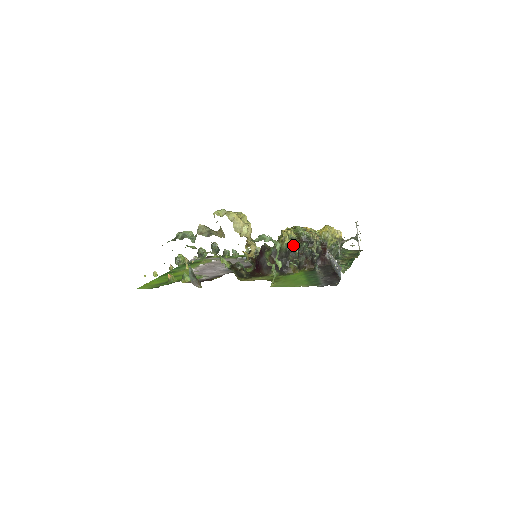
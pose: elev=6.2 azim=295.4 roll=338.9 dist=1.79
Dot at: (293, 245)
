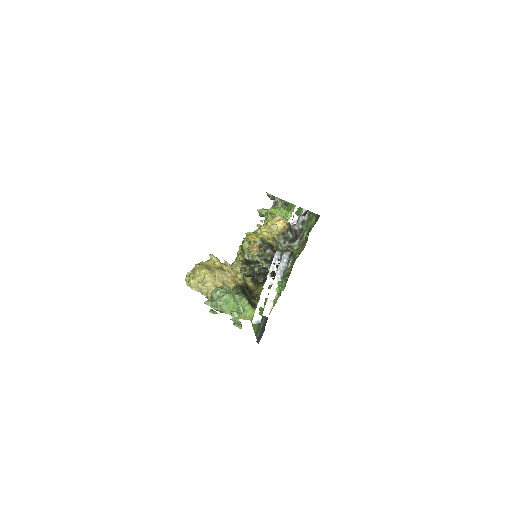
Dot at: (246, 271)
